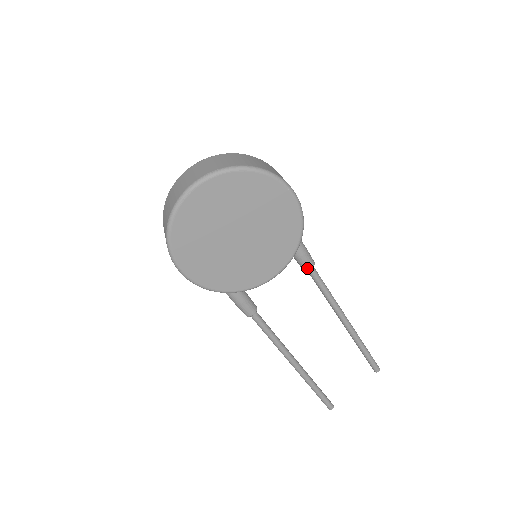
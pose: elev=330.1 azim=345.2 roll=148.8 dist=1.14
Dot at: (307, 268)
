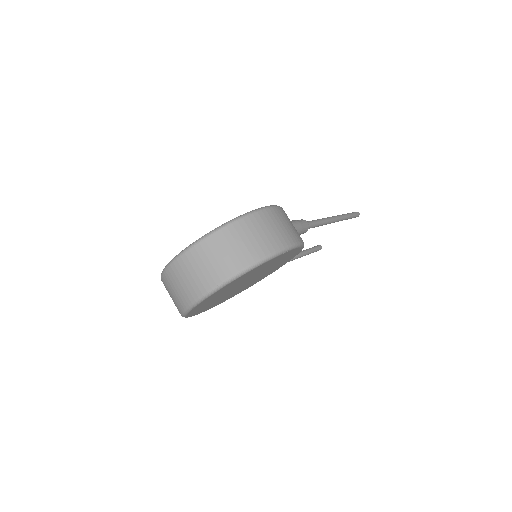
Dot at: occluded
